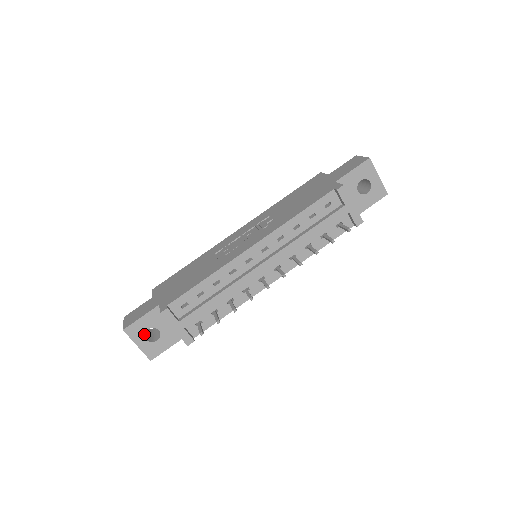
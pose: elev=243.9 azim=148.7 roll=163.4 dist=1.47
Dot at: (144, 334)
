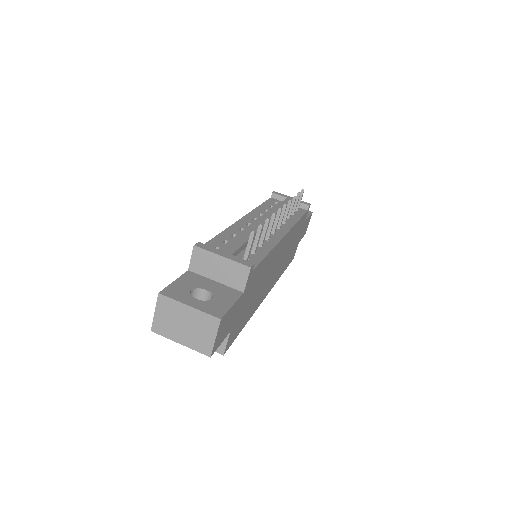
Dot at: (190, 295)
